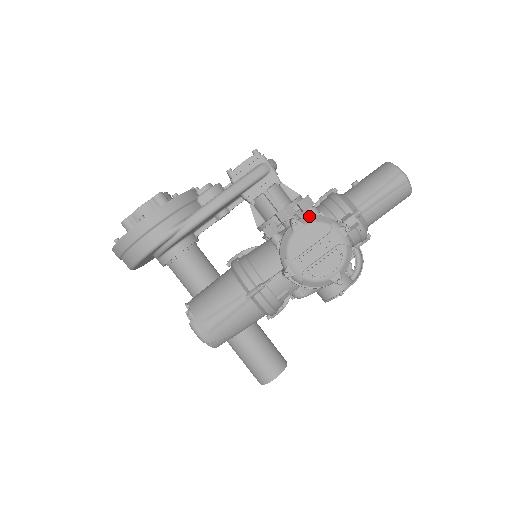
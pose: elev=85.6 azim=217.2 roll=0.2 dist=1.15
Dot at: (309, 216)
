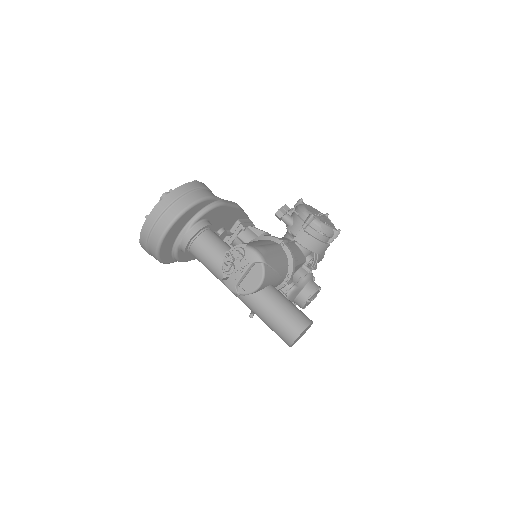
Dot at: occluded
